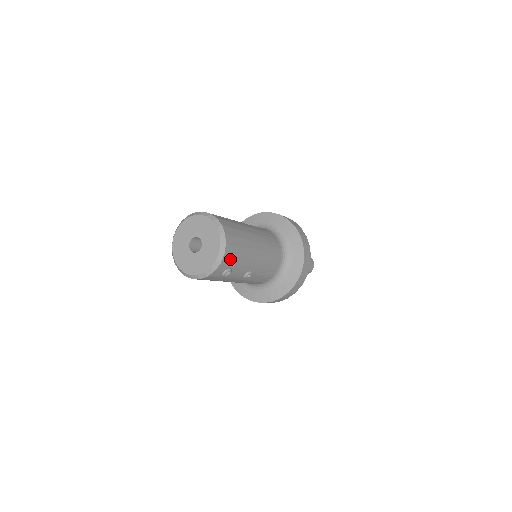
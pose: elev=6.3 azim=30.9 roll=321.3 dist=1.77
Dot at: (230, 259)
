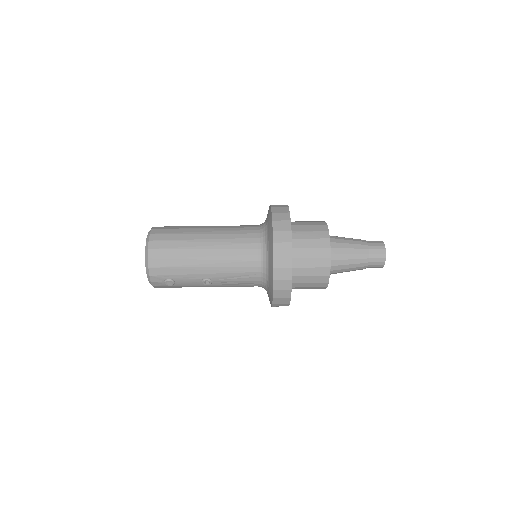
Dot at: (161, 271)
